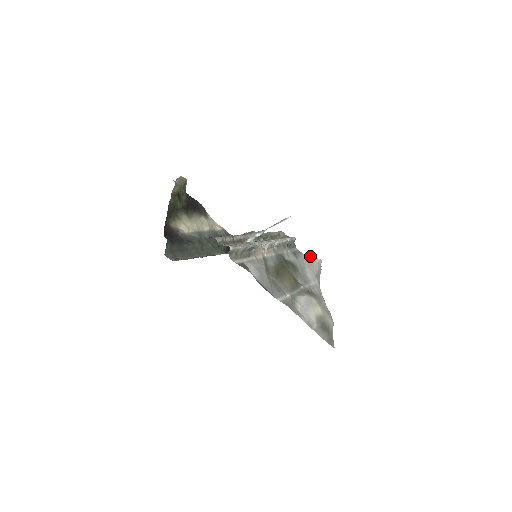
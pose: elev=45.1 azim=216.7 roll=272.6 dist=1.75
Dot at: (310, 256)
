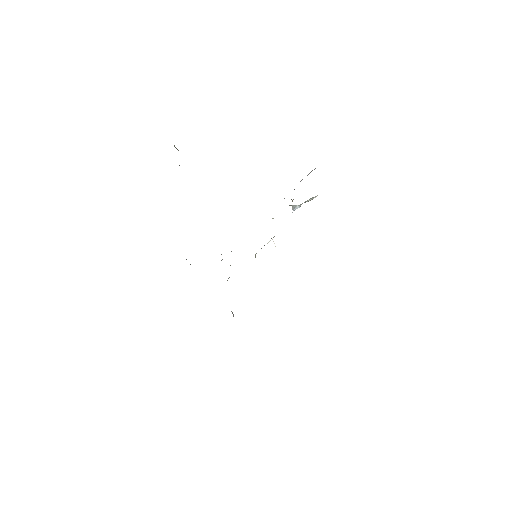
Dot at: occluded
